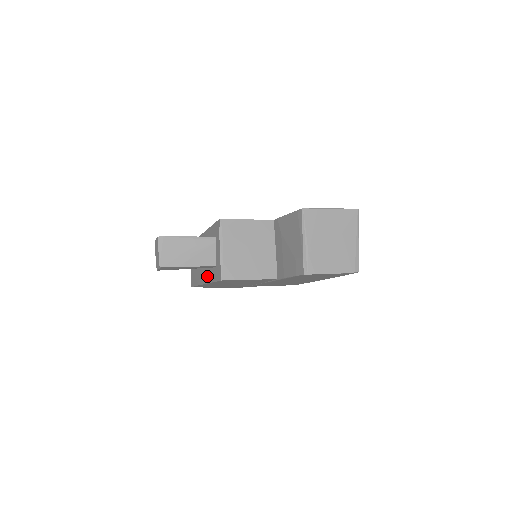
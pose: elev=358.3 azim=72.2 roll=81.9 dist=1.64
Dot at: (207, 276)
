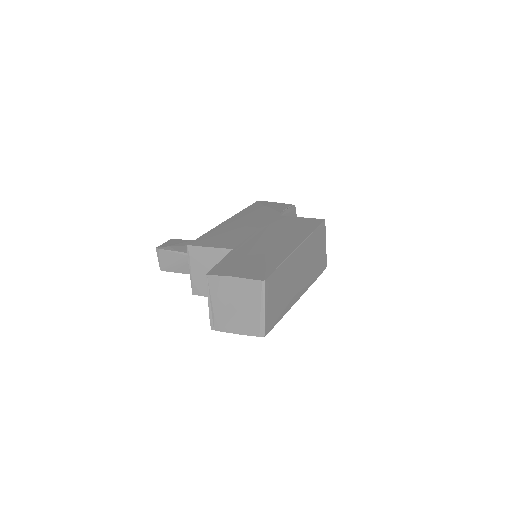
Dot at: occluded
